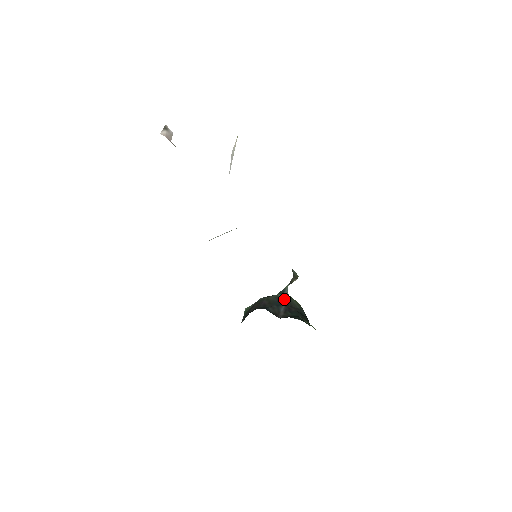
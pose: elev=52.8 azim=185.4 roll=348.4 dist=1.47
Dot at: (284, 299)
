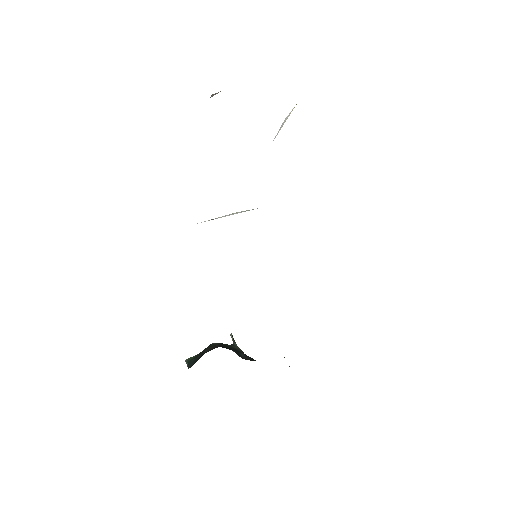
Dot at: (239, 350)
